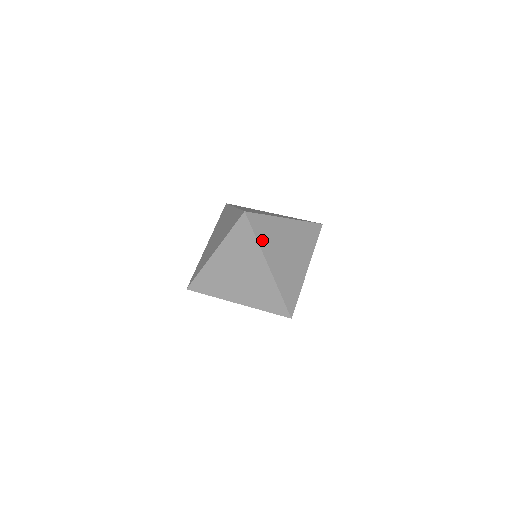
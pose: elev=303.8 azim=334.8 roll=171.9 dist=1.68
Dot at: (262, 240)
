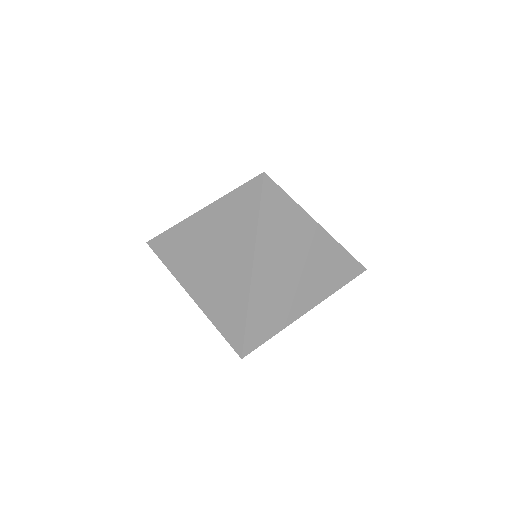
Dot at: (278, 324)
